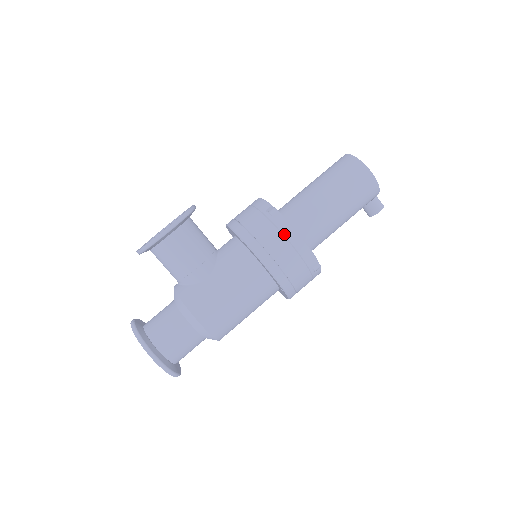
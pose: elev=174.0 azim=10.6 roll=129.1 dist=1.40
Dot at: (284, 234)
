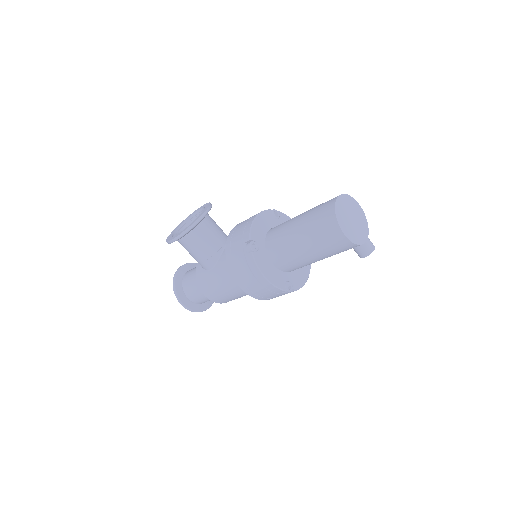
Dot at: (251, 270)
